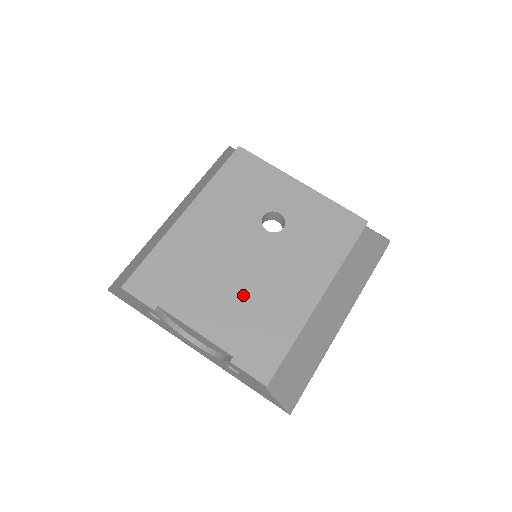
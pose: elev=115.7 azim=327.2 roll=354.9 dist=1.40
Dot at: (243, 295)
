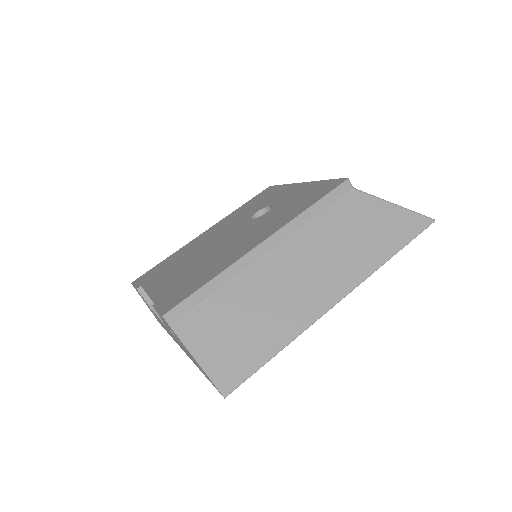
Dot at: (200, 262)
